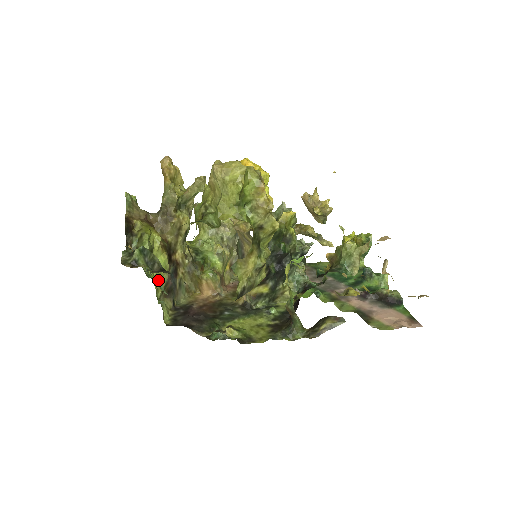
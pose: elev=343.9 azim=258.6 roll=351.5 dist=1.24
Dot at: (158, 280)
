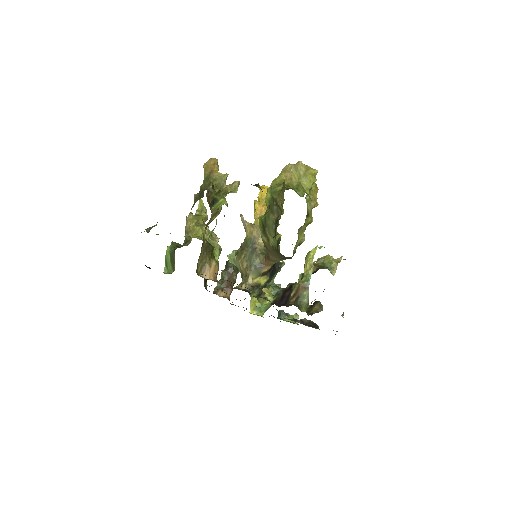
Dot at: occluded
